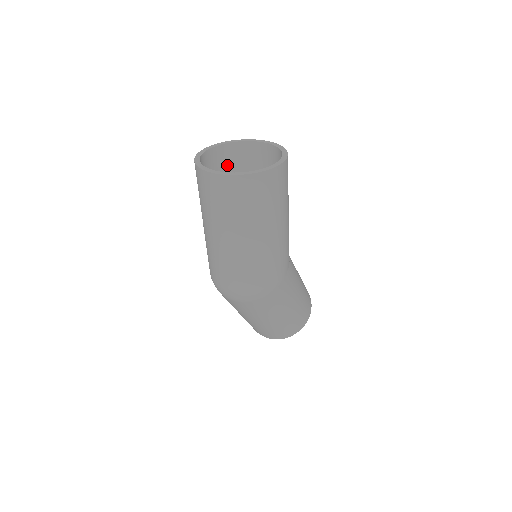
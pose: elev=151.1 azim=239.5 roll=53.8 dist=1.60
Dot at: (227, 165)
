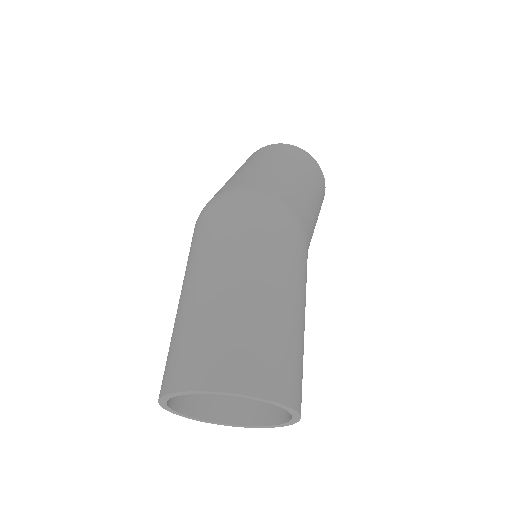
Dot at: occluded
